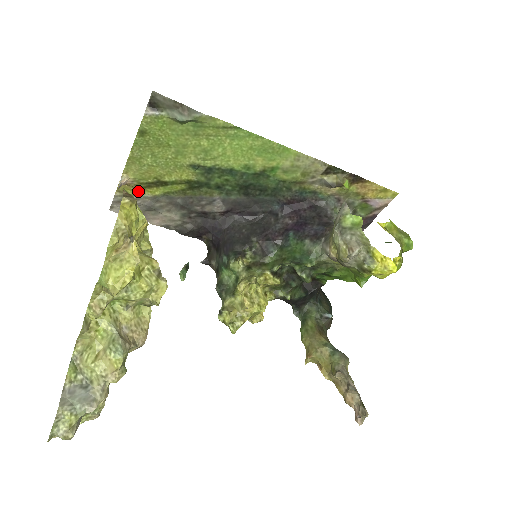
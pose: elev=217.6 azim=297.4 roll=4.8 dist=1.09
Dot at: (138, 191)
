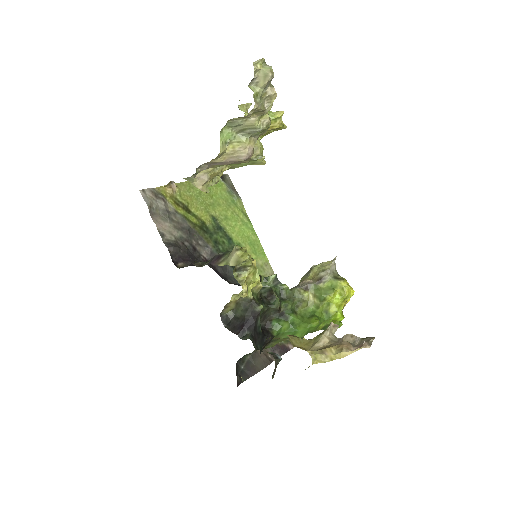
Dot at: (169, 200)
